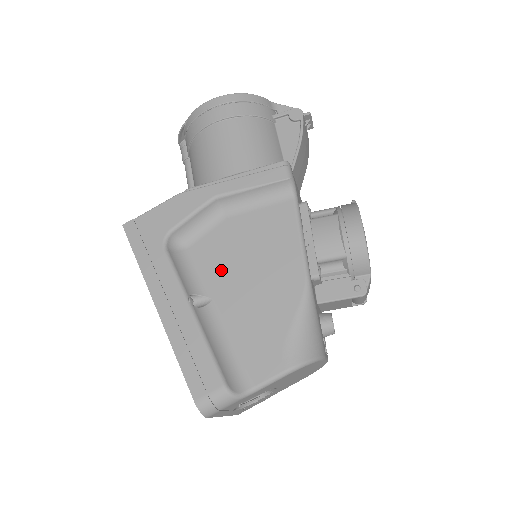
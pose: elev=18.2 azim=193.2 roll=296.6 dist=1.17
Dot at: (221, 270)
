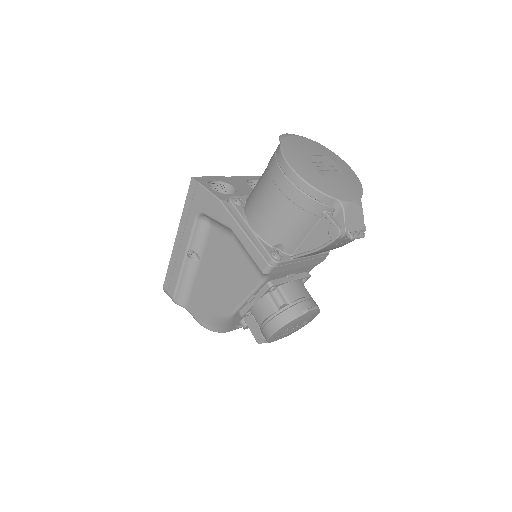
Dot at: (212, 257)
